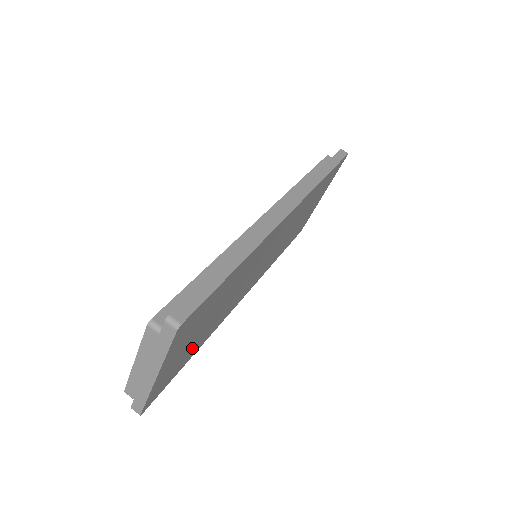
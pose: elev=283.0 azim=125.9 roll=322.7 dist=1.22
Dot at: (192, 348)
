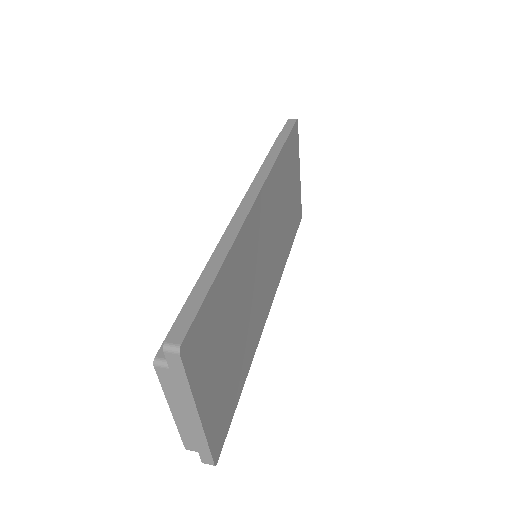
Dot at: (234, 373)
